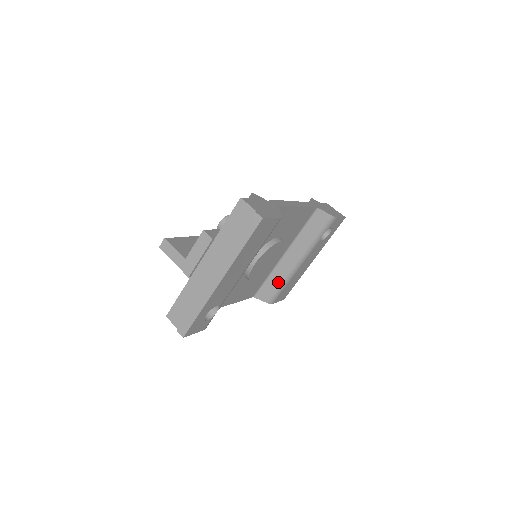
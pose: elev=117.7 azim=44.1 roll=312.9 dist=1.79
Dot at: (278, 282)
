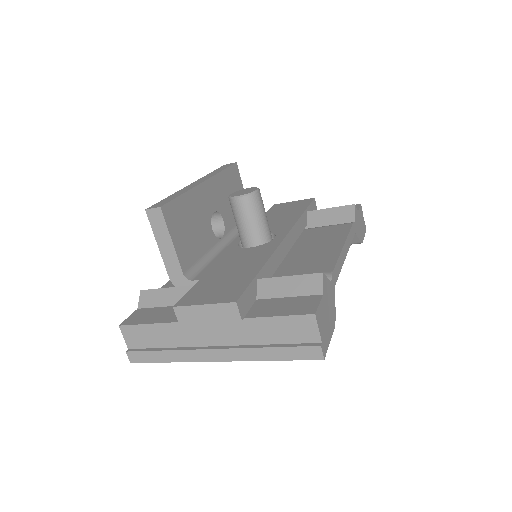
Dot at: occluded
